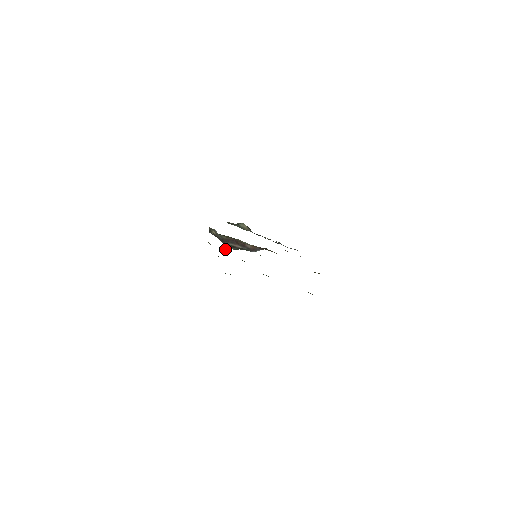
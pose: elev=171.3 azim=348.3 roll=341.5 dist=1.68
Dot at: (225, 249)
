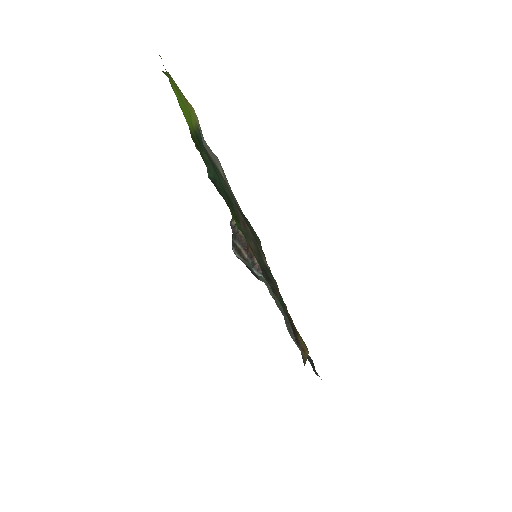
Dot at: occluded
